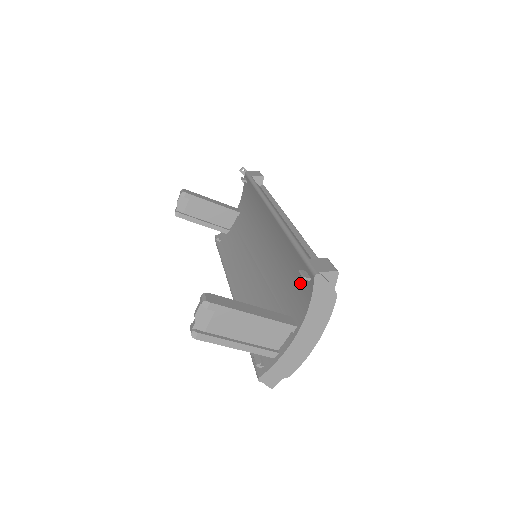
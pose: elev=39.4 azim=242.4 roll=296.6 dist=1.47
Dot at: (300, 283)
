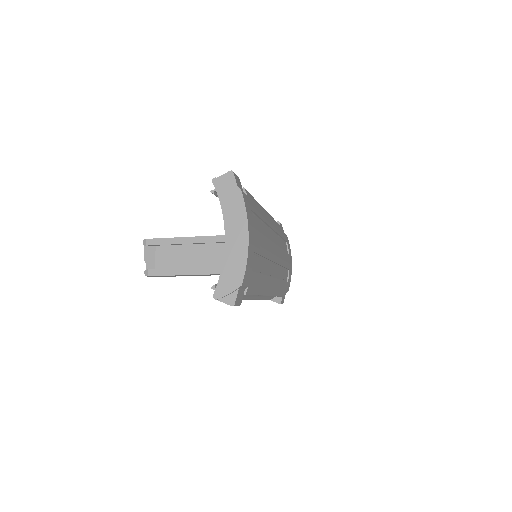
Dot at: occluded
